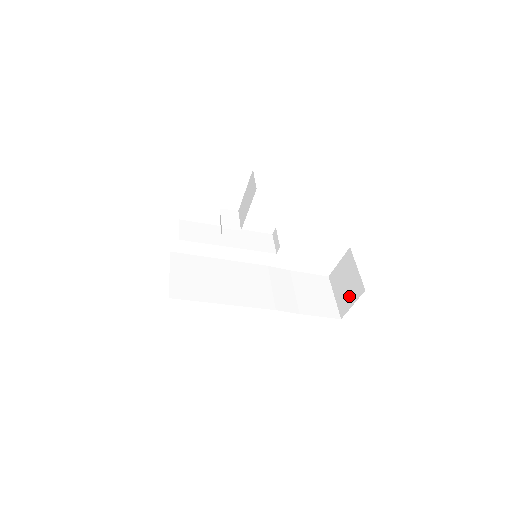
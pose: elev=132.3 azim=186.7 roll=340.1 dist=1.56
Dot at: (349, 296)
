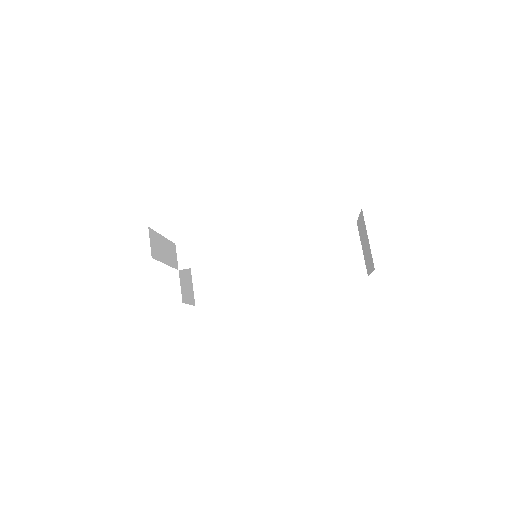
Dot at: (368, 261)
